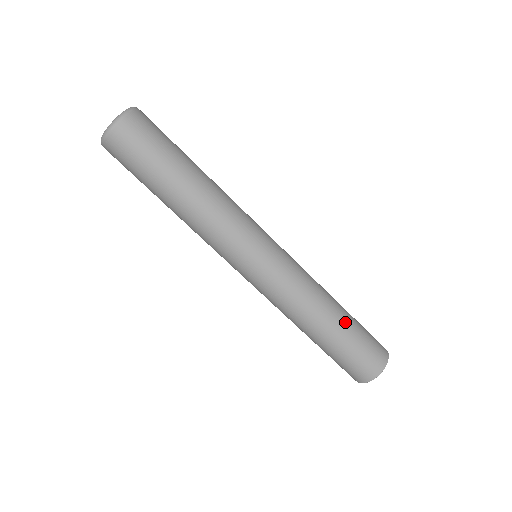
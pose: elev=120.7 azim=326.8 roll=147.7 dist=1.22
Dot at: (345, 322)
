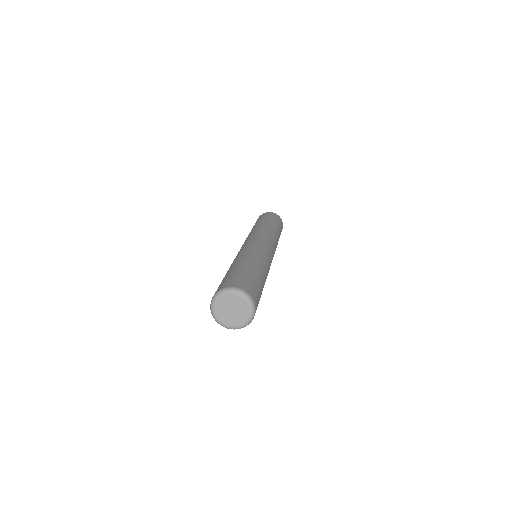
Dot at: (279, 232)
